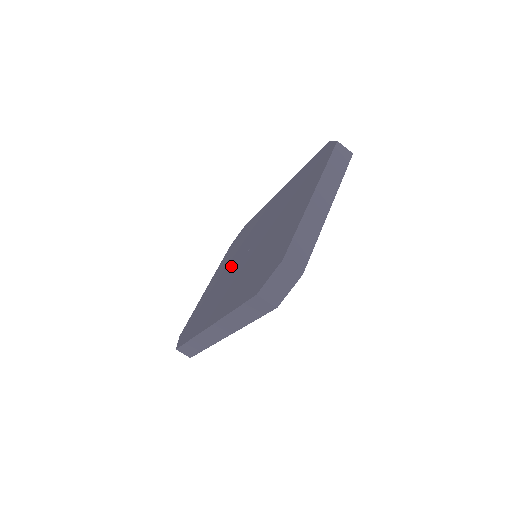
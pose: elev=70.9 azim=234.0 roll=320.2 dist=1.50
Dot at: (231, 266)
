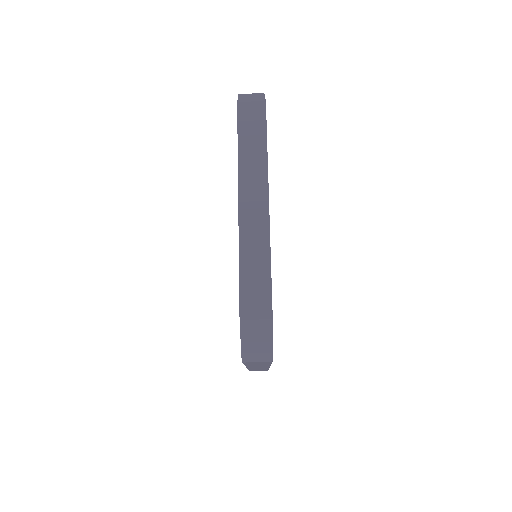
Dot at: occluded
